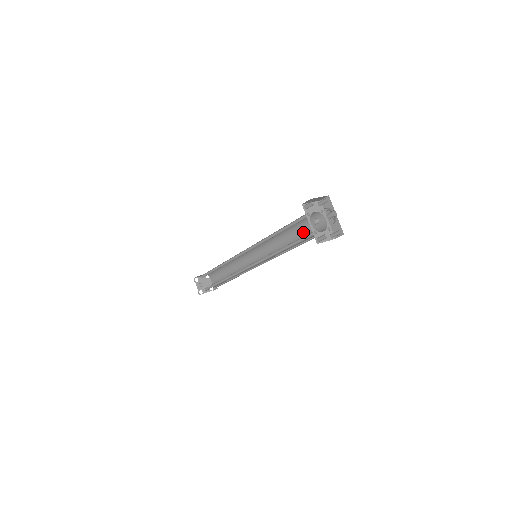
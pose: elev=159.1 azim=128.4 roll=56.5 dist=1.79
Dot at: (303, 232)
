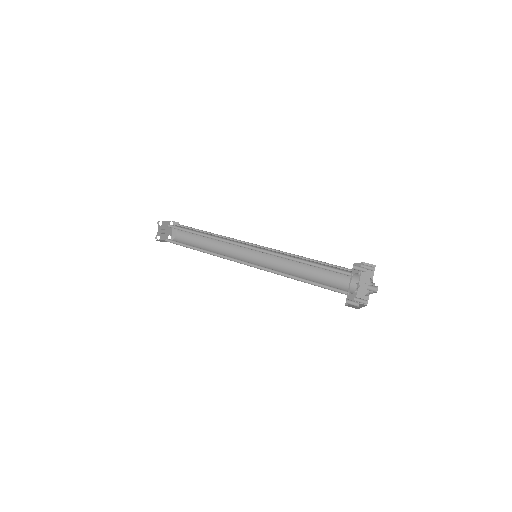
Dot at: (325, 273)
